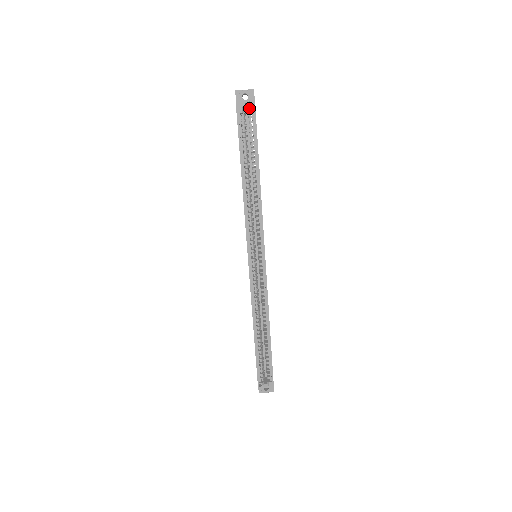
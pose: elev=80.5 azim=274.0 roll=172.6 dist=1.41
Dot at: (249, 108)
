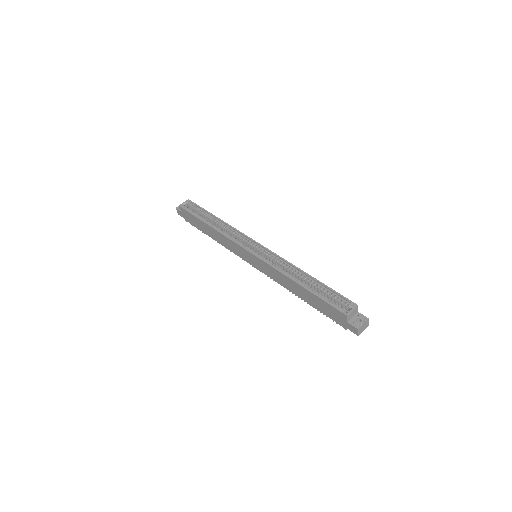
Dot at: (186, 202)
